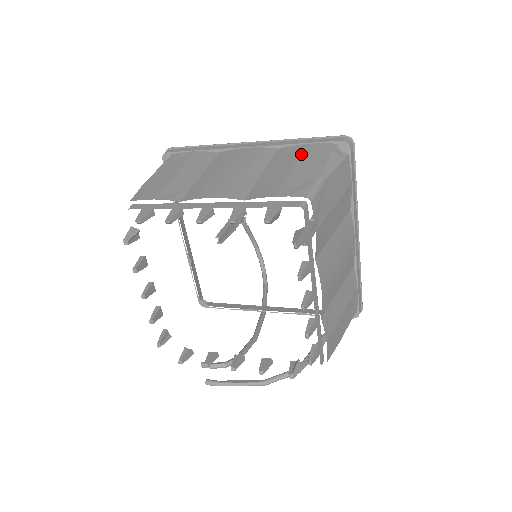
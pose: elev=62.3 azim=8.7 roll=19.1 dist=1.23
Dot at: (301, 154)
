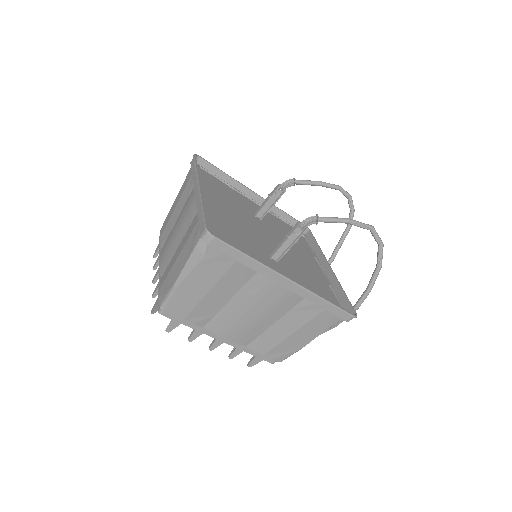
Dot at: (188, 238)
